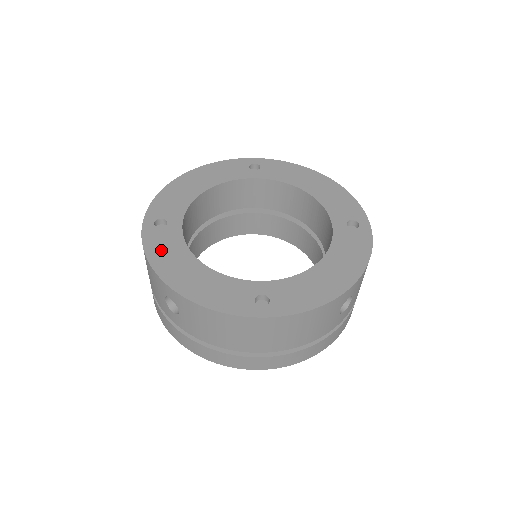
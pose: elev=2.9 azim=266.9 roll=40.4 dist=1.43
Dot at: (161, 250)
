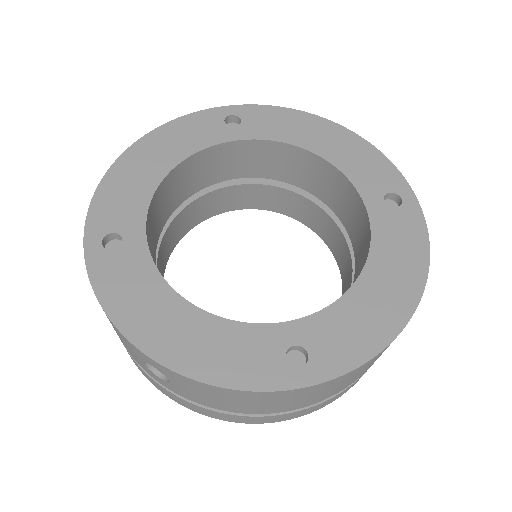
Dot at: (123, 291)
